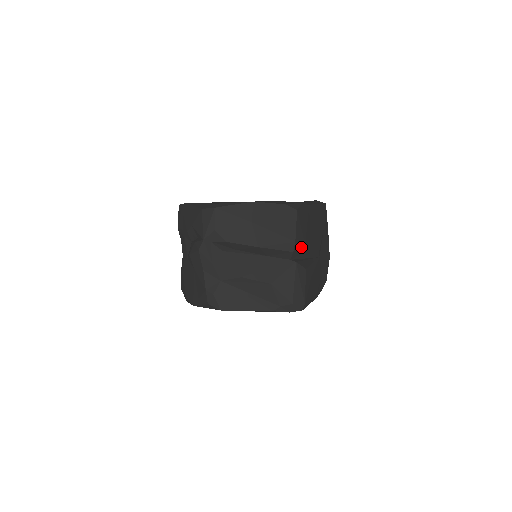
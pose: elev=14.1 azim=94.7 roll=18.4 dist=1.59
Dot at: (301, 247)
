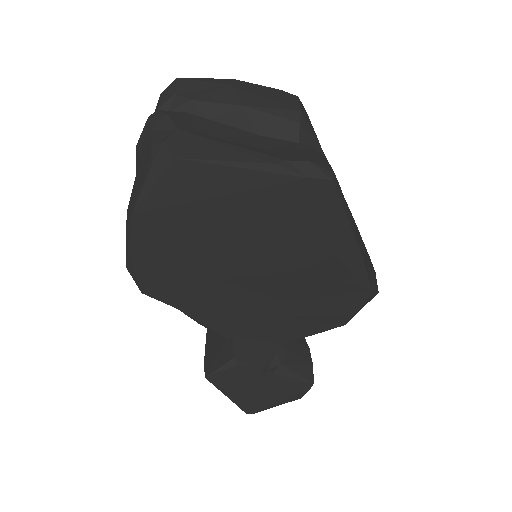
Dot at: (314, 139)
